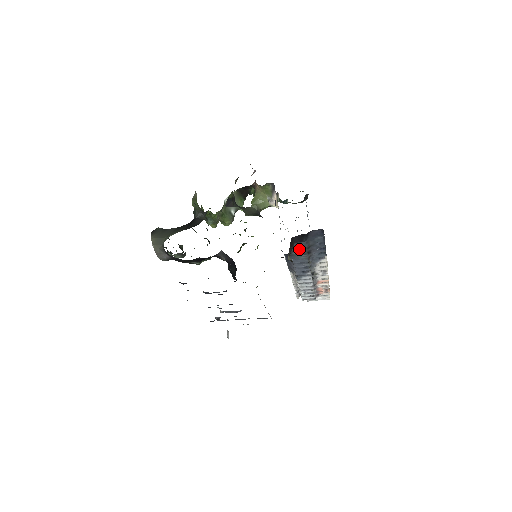
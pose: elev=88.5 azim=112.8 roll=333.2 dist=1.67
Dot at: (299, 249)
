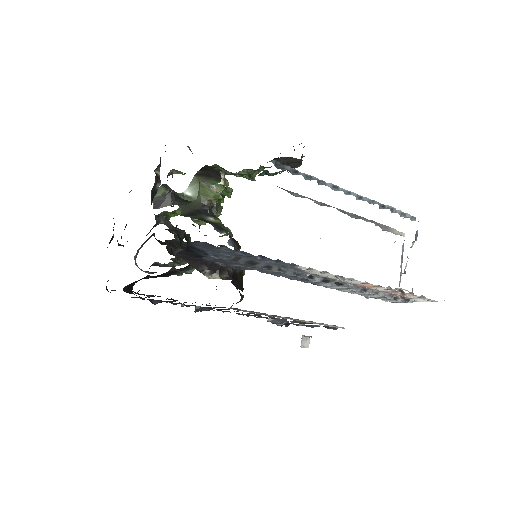
Dot at: (227, 262)
